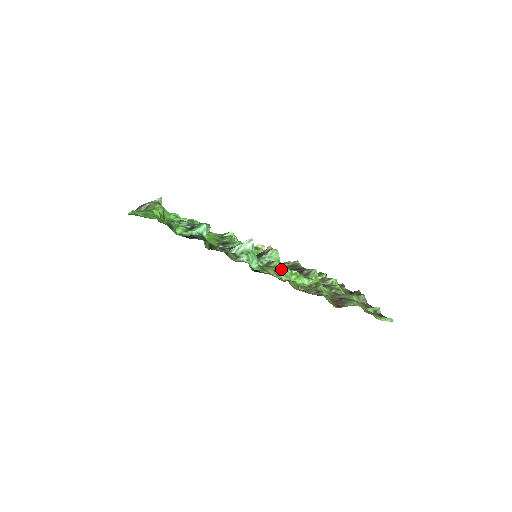
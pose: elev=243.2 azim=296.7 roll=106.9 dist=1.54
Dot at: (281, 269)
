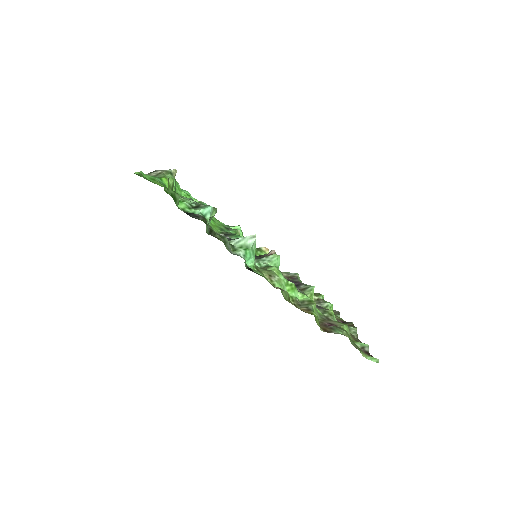
Dot at: (277, 275)
